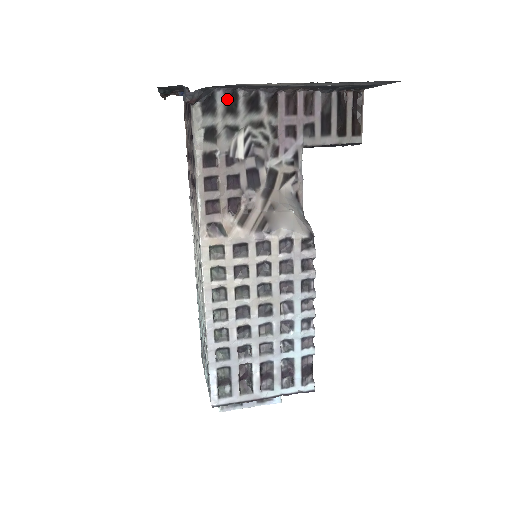
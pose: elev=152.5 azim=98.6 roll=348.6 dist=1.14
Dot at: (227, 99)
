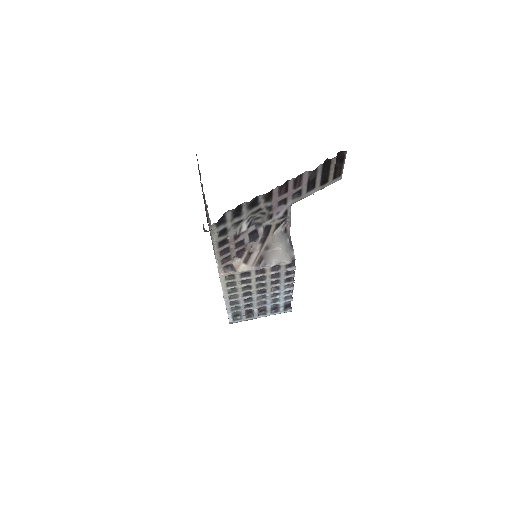
Dot at: (234, 212)
